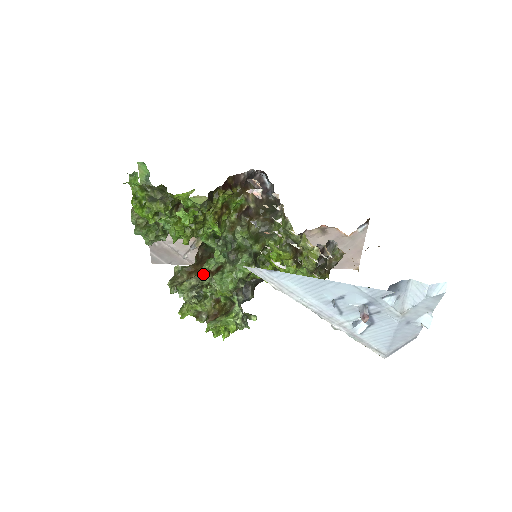
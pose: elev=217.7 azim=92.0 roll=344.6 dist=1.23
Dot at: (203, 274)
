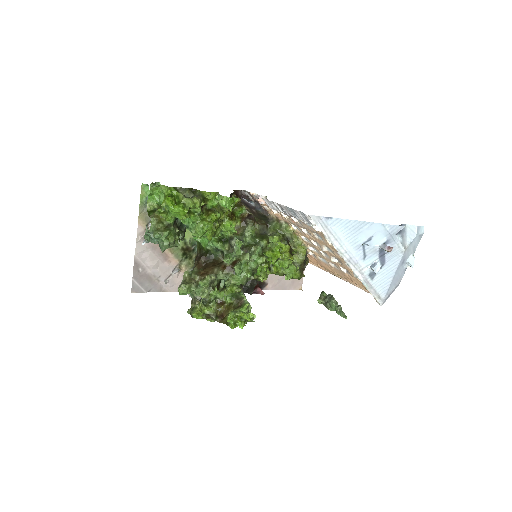
Dot at: (217, 272)
